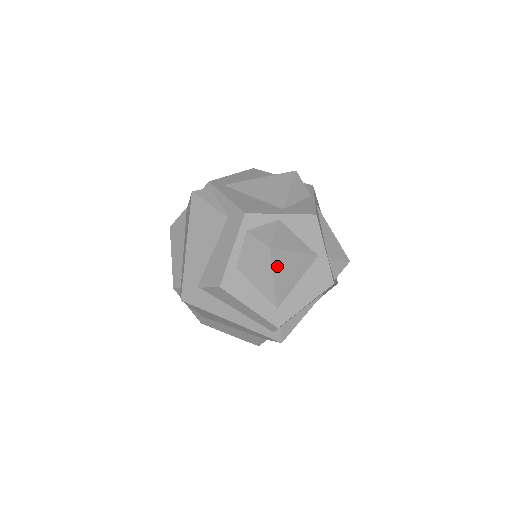
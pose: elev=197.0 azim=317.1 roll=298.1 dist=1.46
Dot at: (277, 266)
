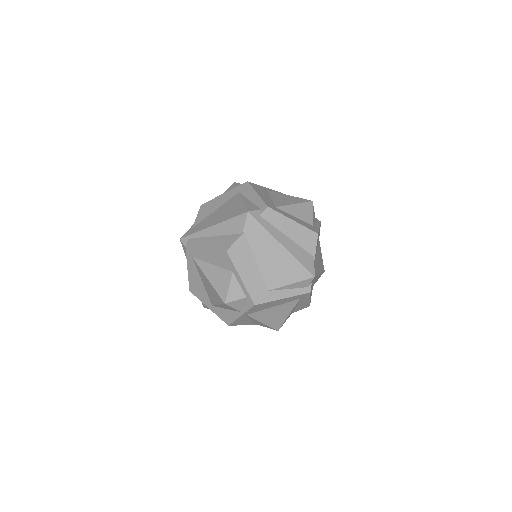
Dot at: occluded
